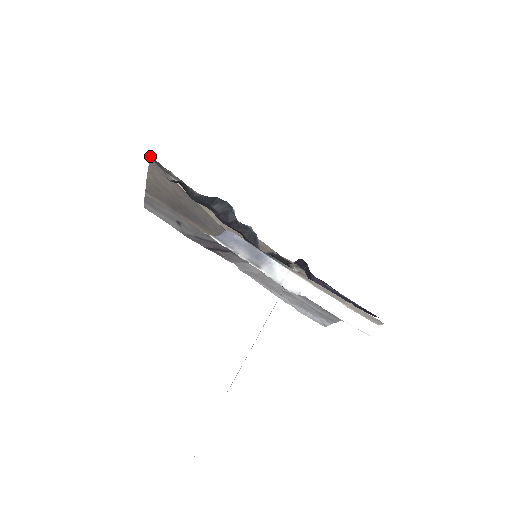
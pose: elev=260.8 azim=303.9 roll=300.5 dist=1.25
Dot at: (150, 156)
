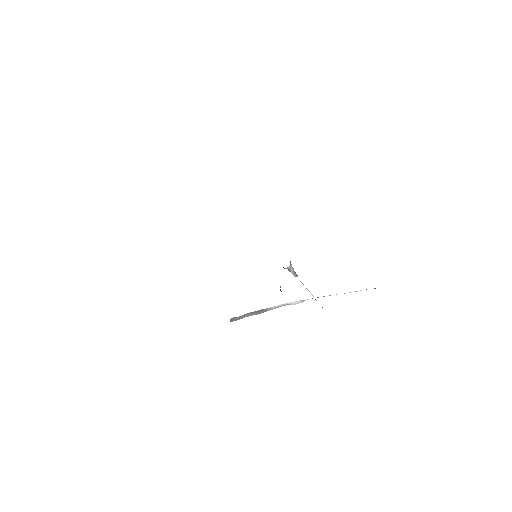
Dot at: occluded
